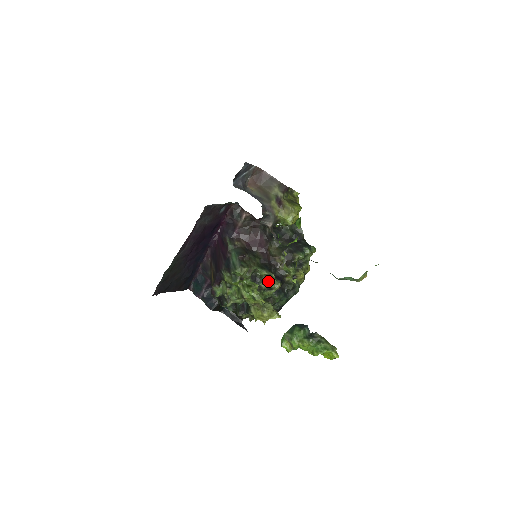
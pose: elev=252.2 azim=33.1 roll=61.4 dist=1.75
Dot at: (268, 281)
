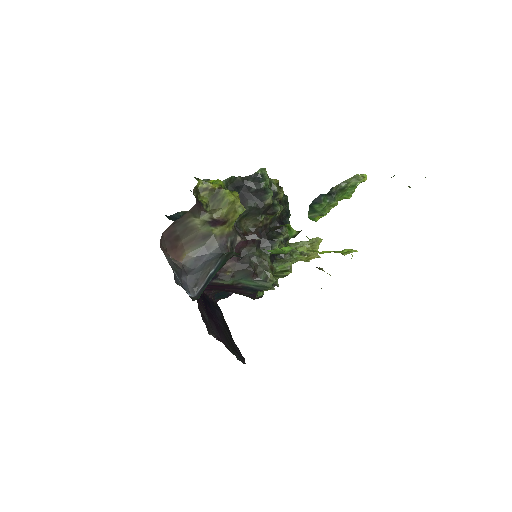
Dot at: (280, 242)
